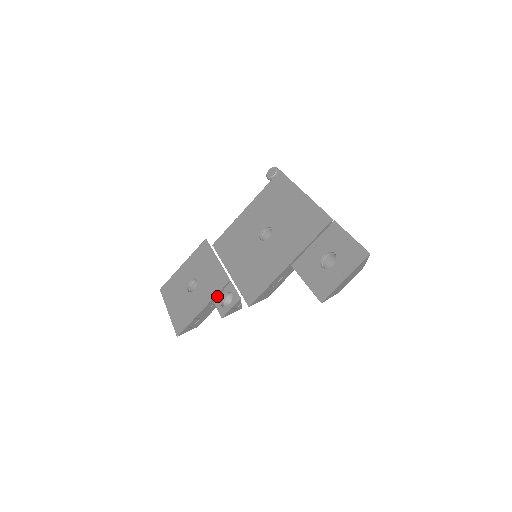
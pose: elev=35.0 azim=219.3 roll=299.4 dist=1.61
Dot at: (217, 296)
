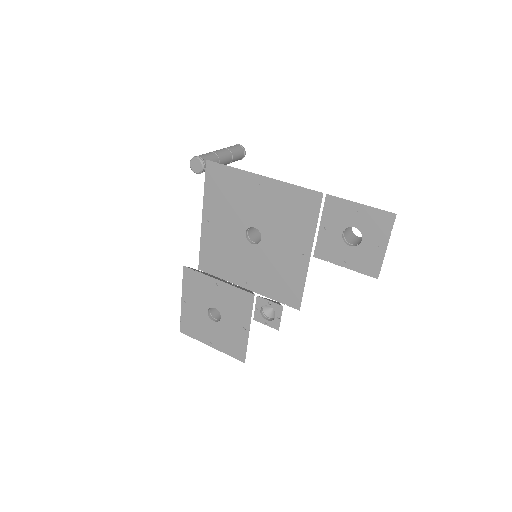
Dot at: (254, 314)
